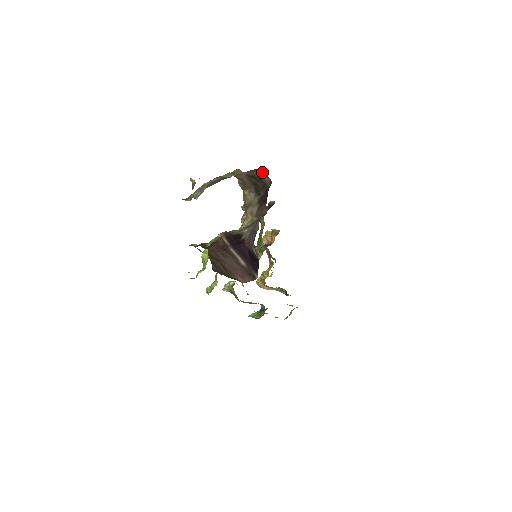
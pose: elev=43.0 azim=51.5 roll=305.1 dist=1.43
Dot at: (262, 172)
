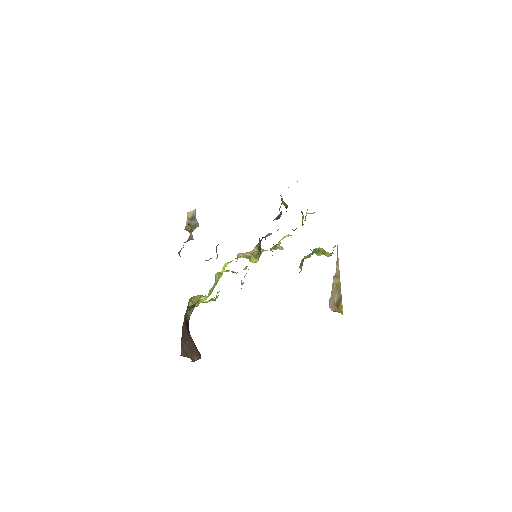
Dot at: occluded
